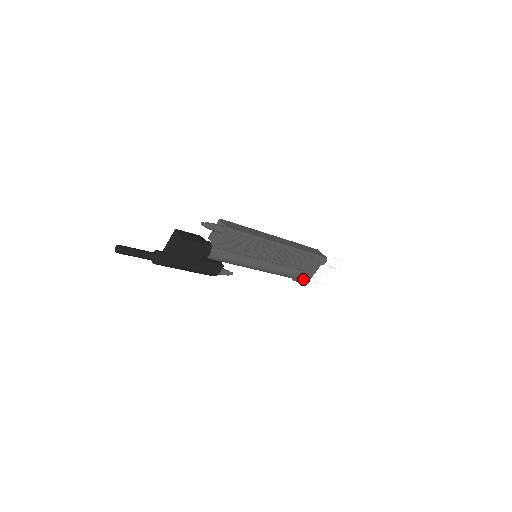
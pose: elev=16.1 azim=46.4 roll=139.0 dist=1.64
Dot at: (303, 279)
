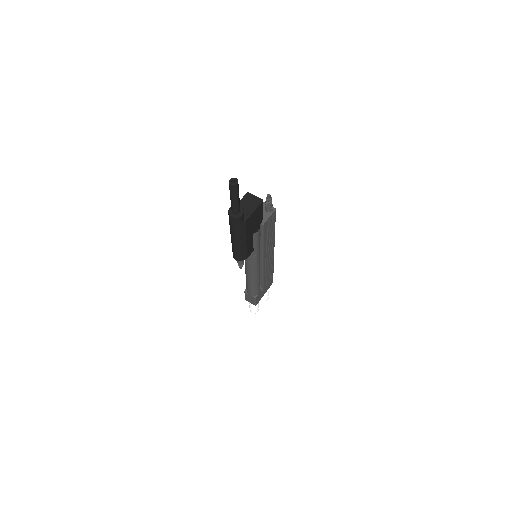
Dot at: (258, 299)
